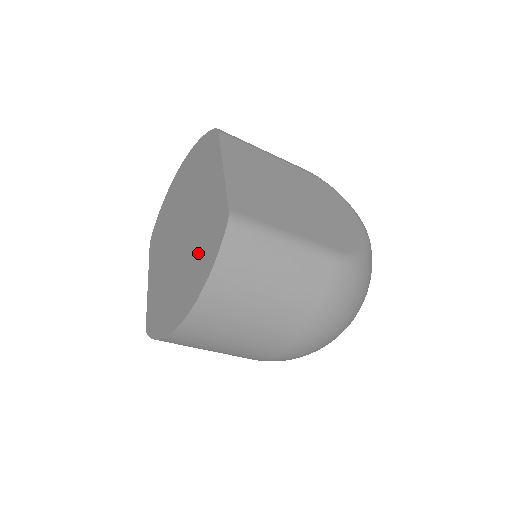
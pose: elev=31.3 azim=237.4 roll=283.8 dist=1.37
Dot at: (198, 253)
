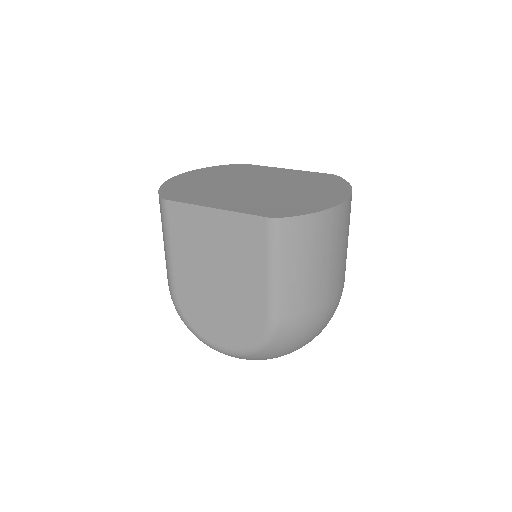
Dot at: (315, 184)
